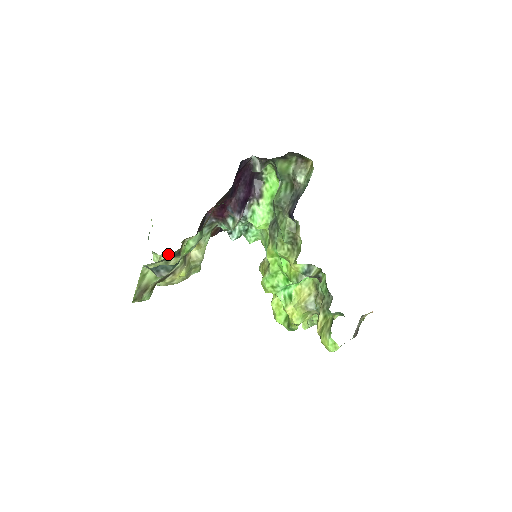
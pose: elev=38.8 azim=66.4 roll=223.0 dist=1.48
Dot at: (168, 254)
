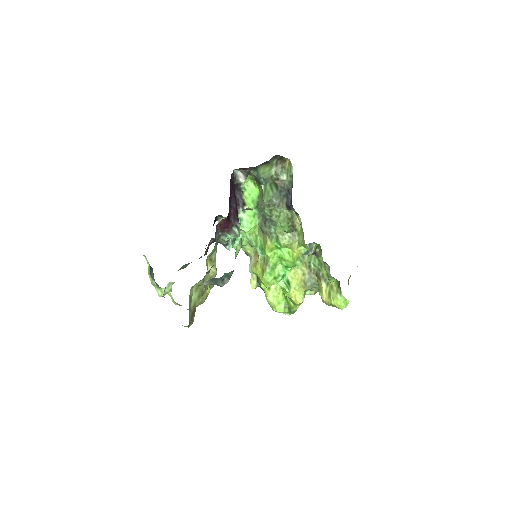
Dot at: (169, 286)
